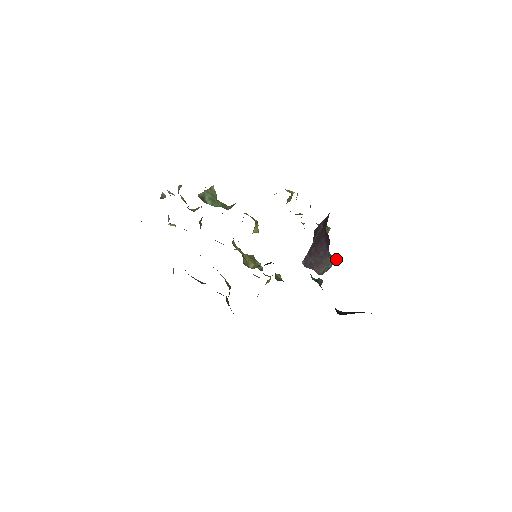
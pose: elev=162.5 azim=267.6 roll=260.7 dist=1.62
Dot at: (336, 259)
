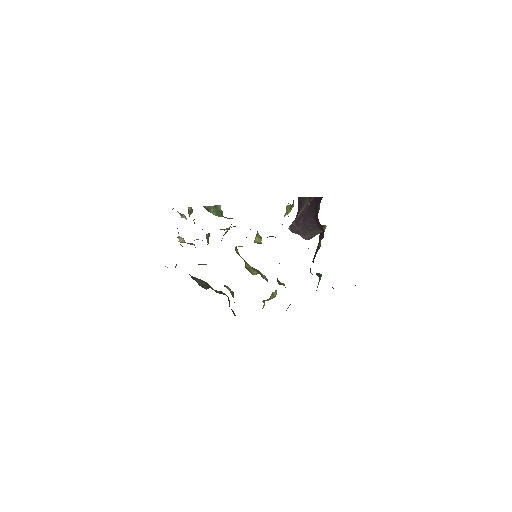
Dot at: occluded
